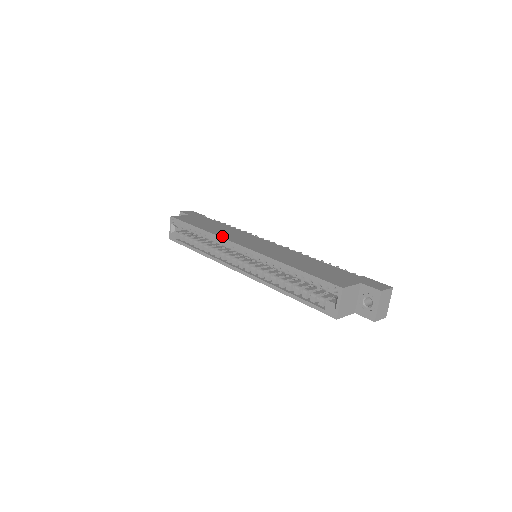
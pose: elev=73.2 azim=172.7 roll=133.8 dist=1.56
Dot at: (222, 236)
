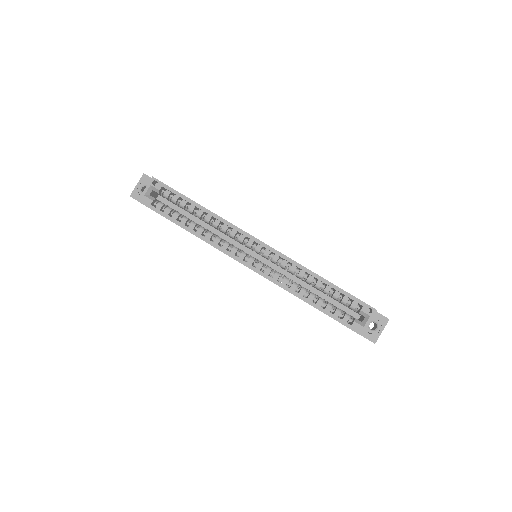
Dot at: occluded
